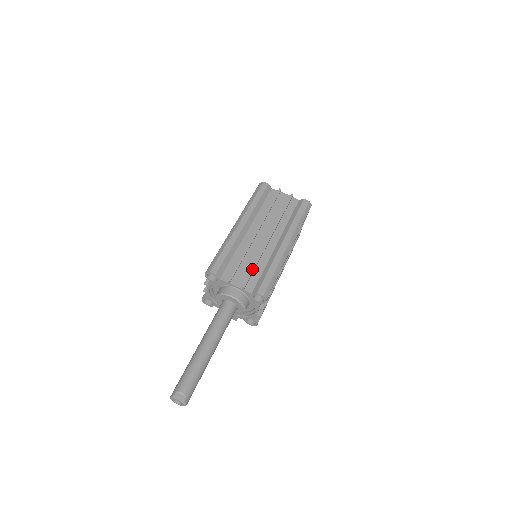
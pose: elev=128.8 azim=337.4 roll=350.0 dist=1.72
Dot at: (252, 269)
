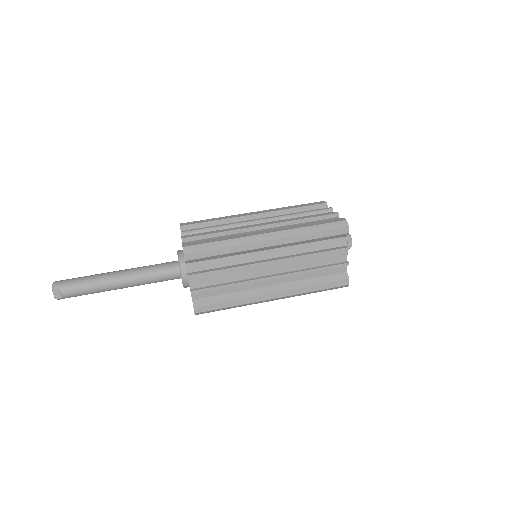
Dot at: (218, 287)
